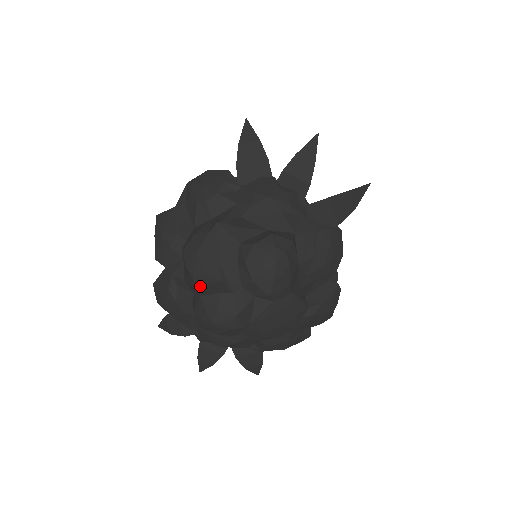
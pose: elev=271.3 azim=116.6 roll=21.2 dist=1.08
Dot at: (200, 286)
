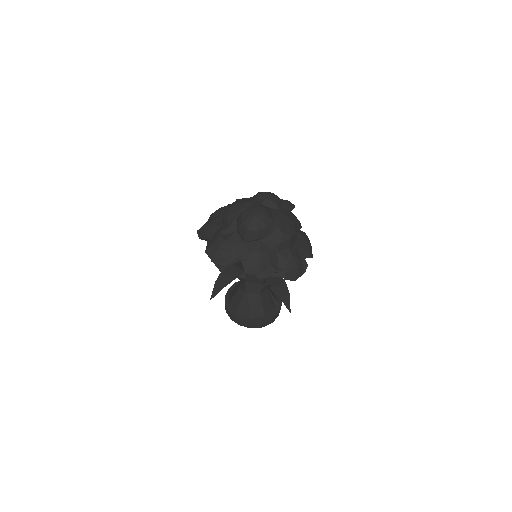
Dot at: (240, 214)
